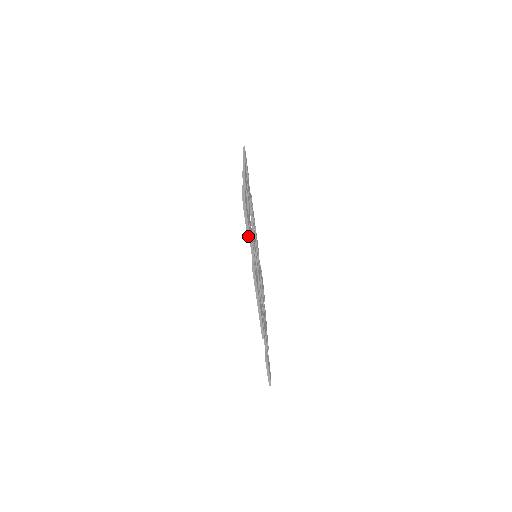
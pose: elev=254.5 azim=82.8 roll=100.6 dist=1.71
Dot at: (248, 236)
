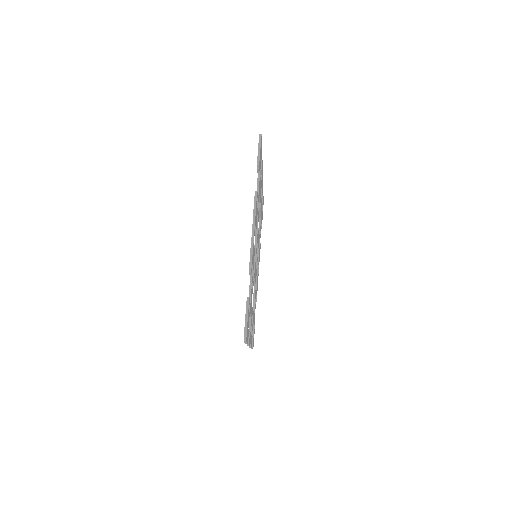
Dot at: (258, 161)
